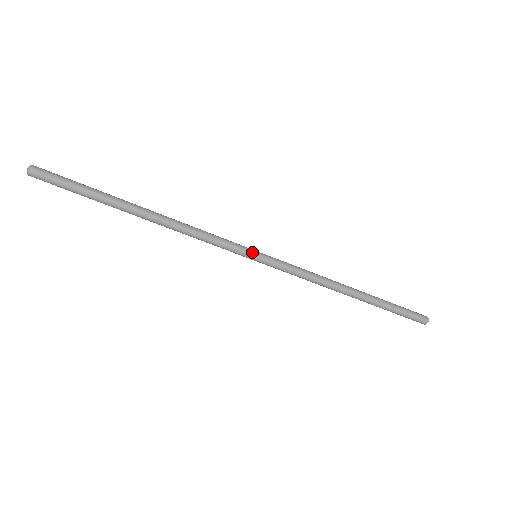
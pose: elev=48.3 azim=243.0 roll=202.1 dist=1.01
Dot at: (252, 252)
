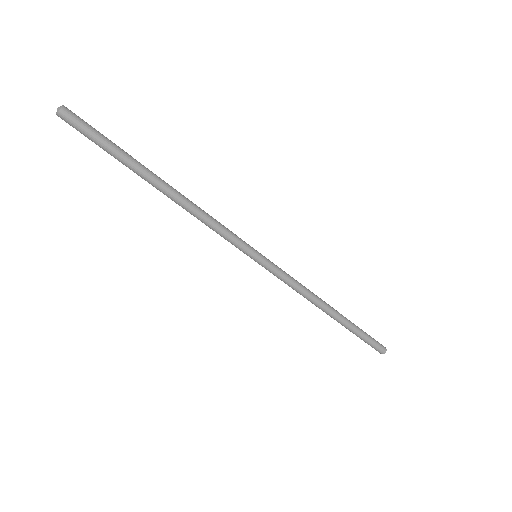
Dot at: (252, 254)
